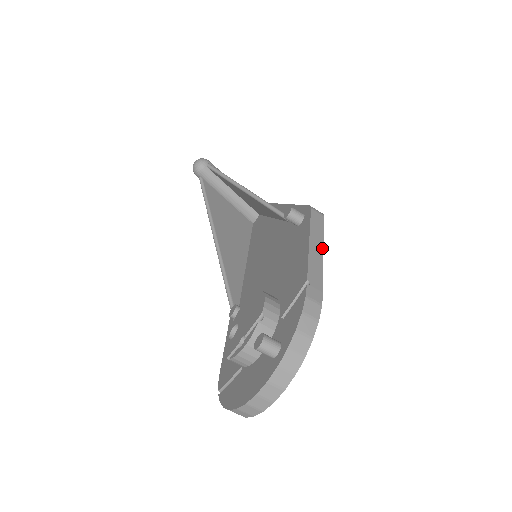
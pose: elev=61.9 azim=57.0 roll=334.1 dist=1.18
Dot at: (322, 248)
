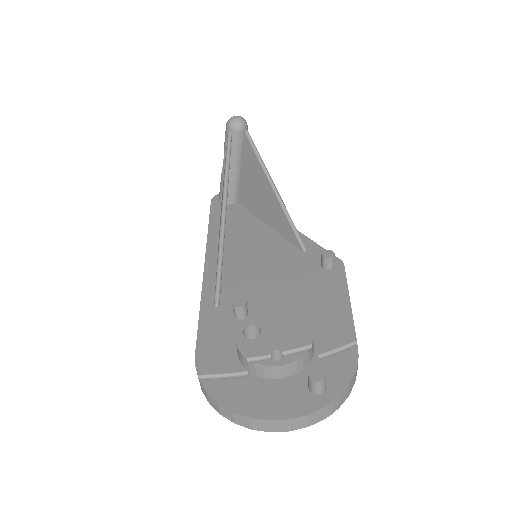
Dot at: occluded
